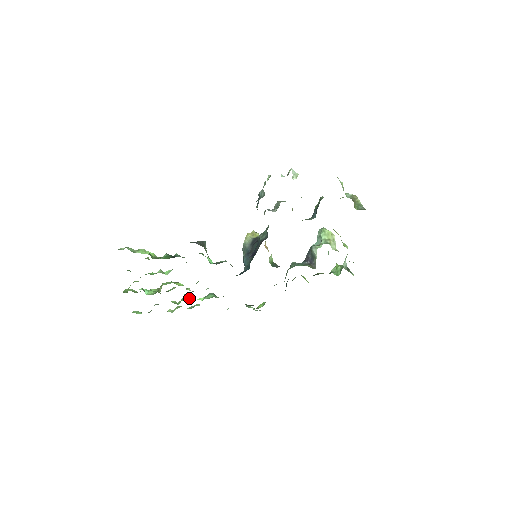
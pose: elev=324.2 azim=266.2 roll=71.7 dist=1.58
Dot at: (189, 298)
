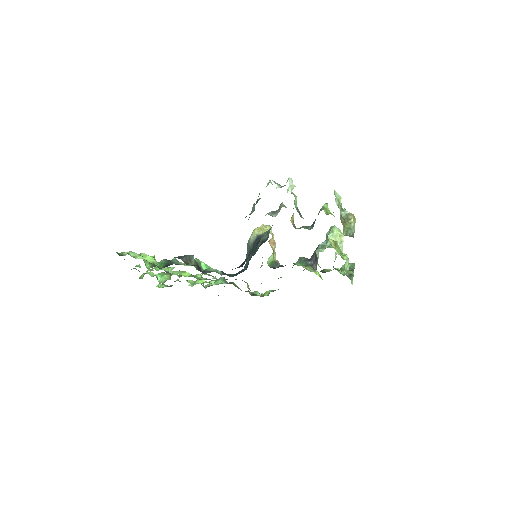
Dot at: (202, 280)
